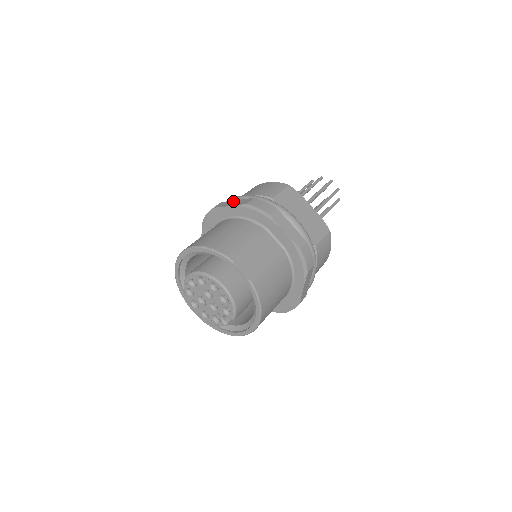
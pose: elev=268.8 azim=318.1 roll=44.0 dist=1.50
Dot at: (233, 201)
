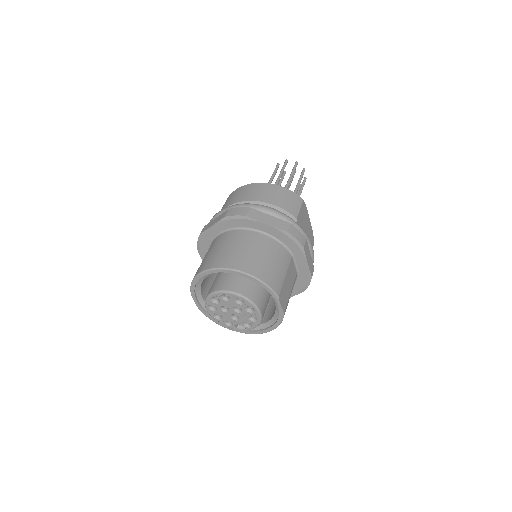
Dot at: (267, 215)
